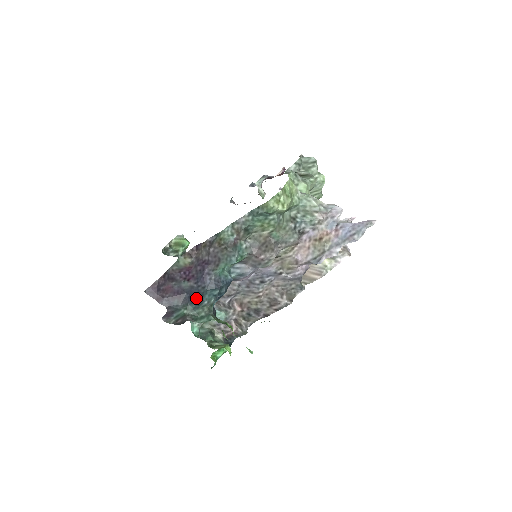
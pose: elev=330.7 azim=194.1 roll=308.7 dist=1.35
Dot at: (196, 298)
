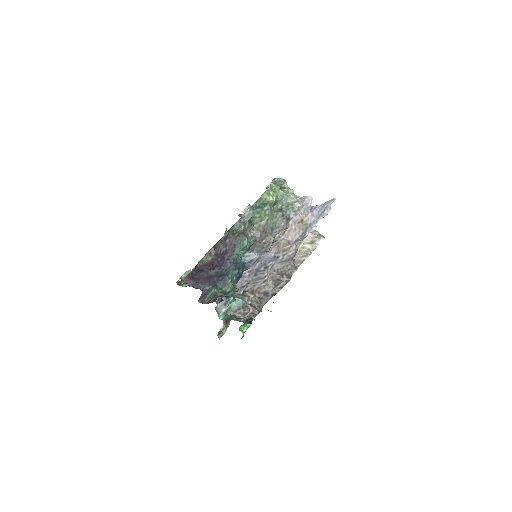
Dot at: (222, 279)
